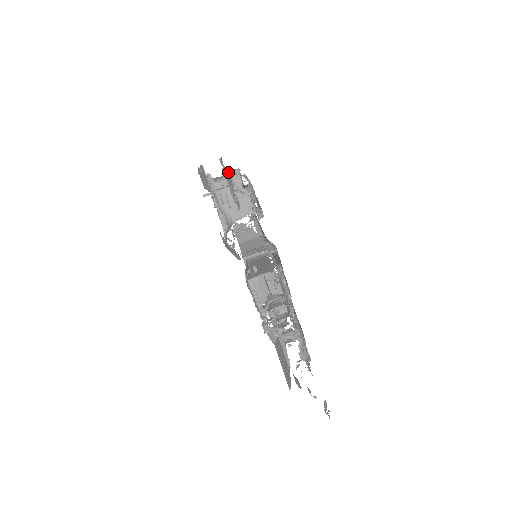
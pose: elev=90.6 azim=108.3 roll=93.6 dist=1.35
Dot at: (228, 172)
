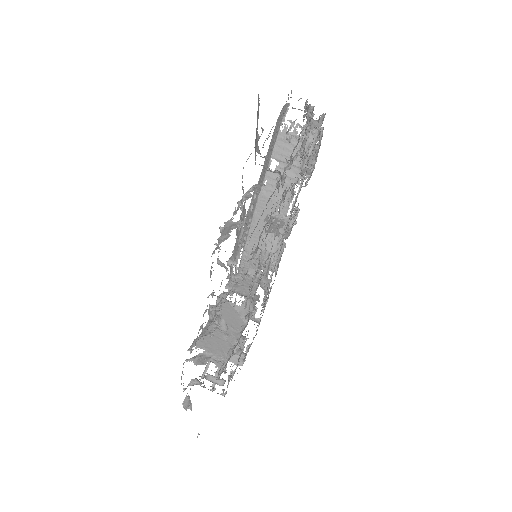
Dot at: occluded
